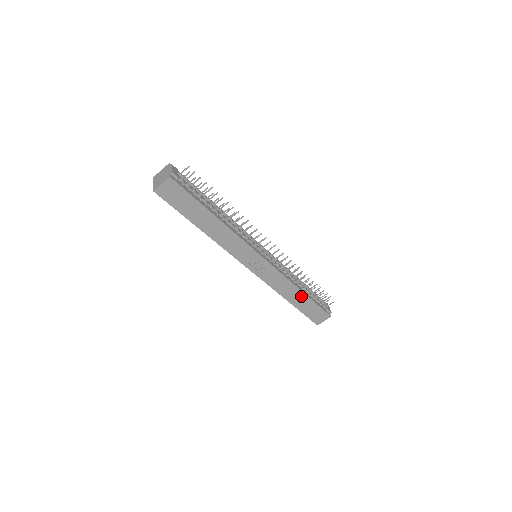
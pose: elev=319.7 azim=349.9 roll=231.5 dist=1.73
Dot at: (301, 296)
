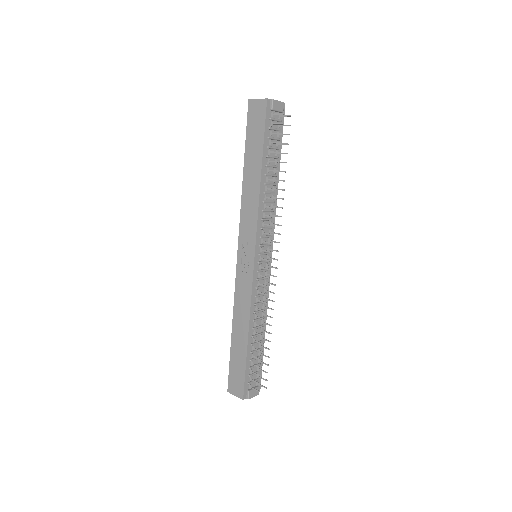
Dot at: (244, 339)
